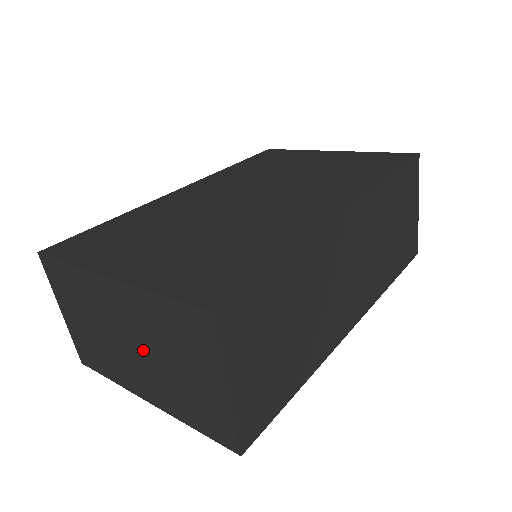
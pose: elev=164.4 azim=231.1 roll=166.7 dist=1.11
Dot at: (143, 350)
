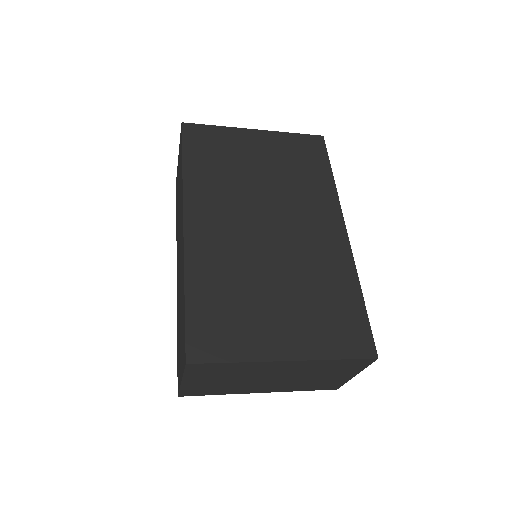
Dot at: (288, 378)
